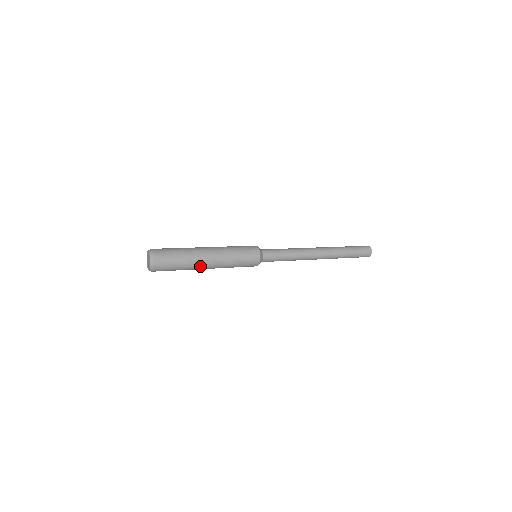
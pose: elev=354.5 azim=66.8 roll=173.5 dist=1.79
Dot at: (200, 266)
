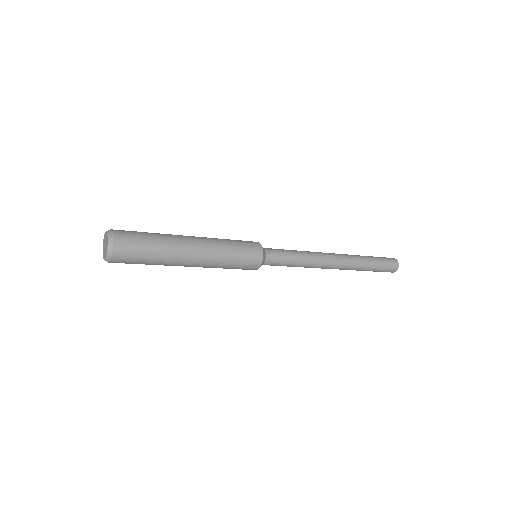
Dot at: (178, 265)
